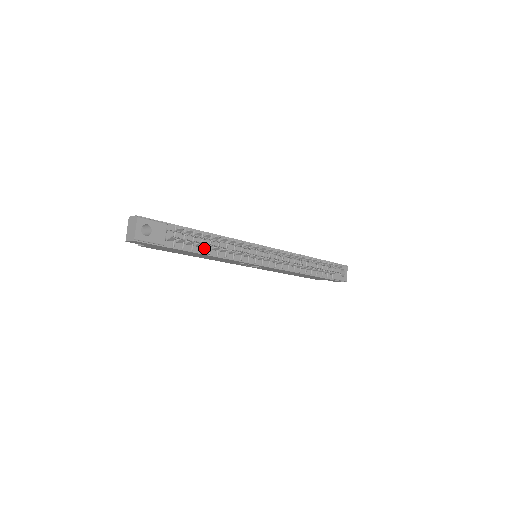
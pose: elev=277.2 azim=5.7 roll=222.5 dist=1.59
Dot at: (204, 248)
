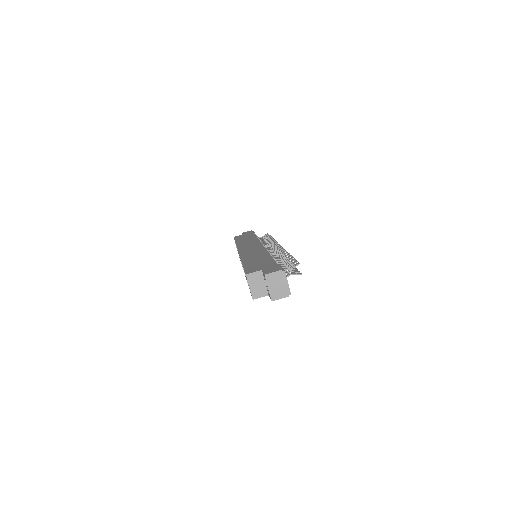
Dot at: occluded
